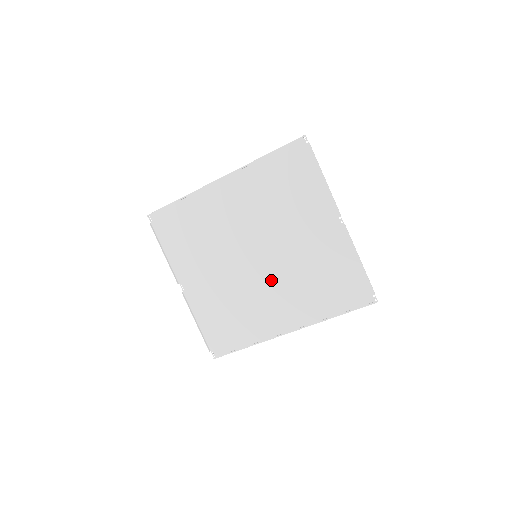
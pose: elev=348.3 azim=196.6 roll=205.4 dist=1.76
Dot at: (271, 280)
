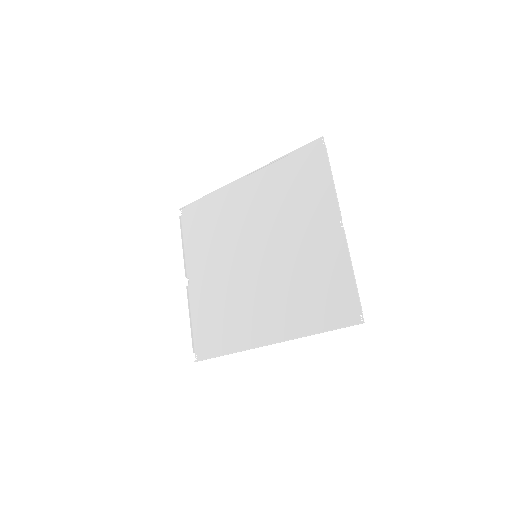
Dot at: (264, 283)
